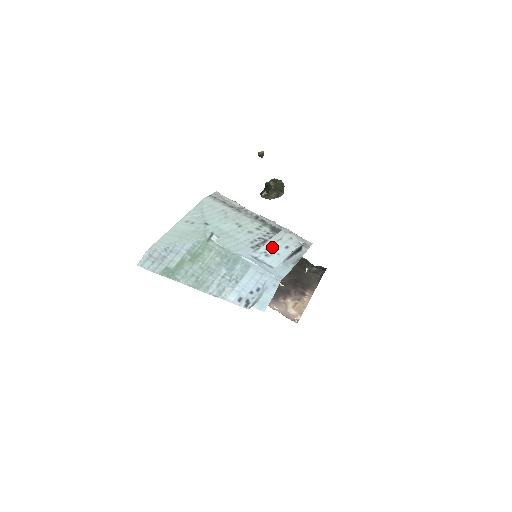
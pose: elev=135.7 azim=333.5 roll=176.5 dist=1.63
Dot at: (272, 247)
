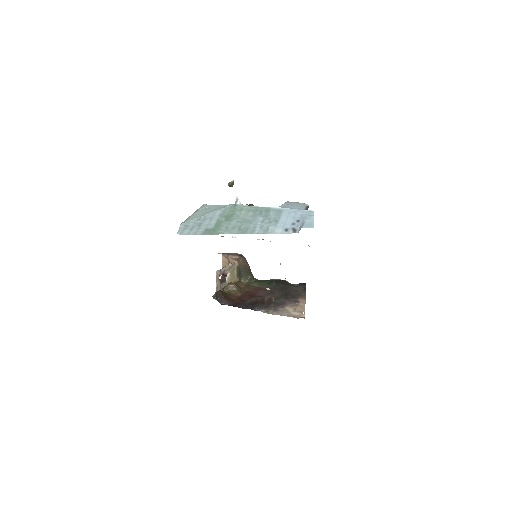
Dot at: (288, 206)
